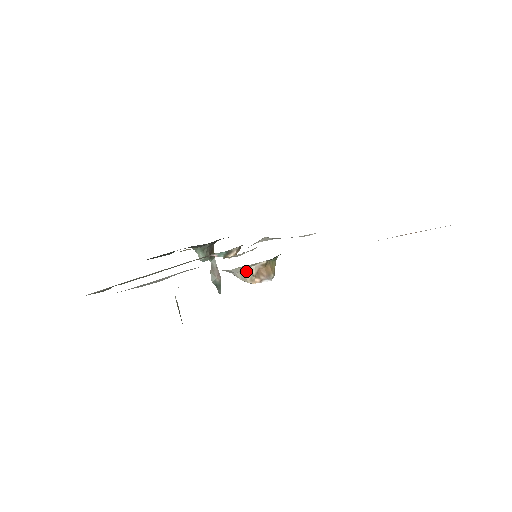
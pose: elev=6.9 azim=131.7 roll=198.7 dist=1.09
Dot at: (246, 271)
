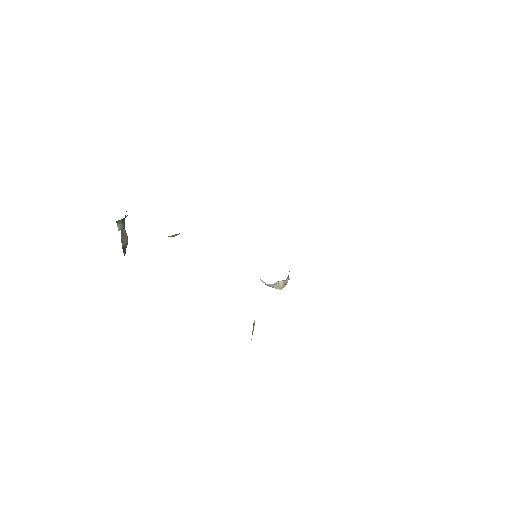
Dot at: (281, 282)
